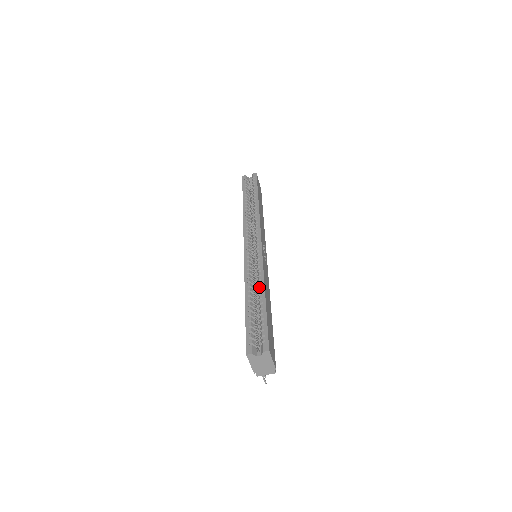
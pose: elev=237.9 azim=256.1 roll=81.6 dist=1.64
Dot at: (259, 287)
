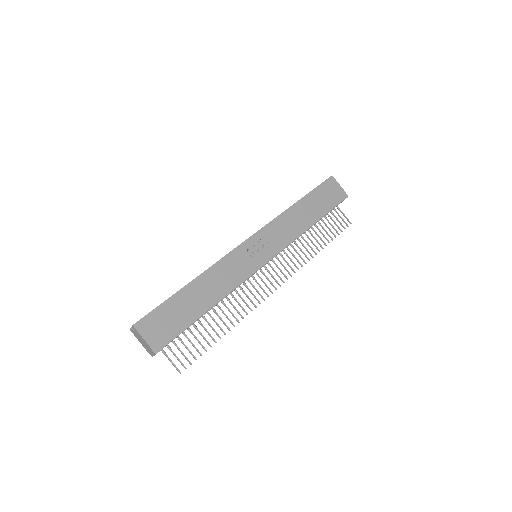
Dot at: (196, 277)
